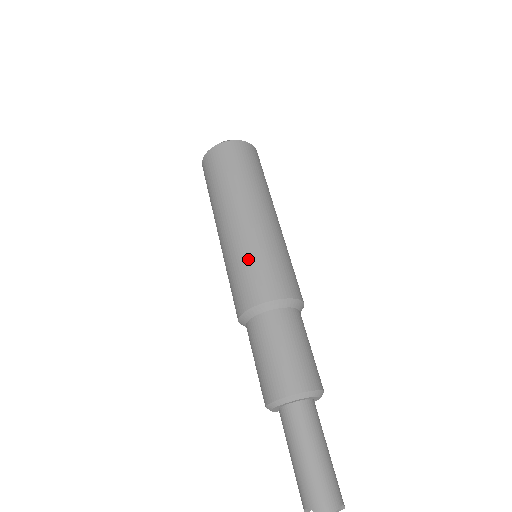
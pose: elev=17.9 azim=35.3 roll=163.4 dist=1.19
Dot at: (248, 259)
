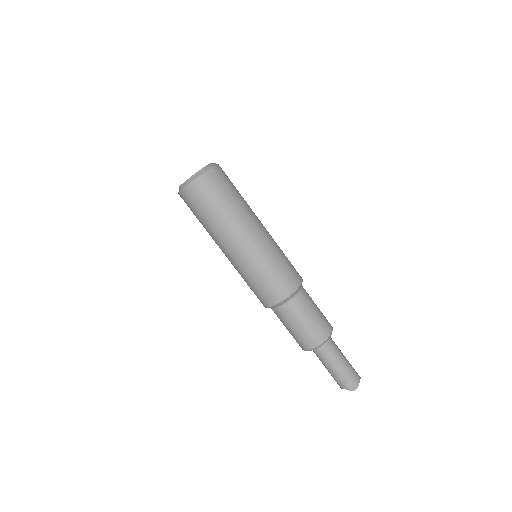
Dot at: (260, 274)
